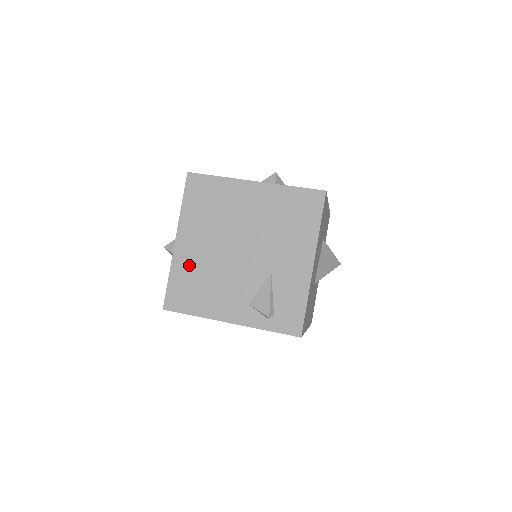
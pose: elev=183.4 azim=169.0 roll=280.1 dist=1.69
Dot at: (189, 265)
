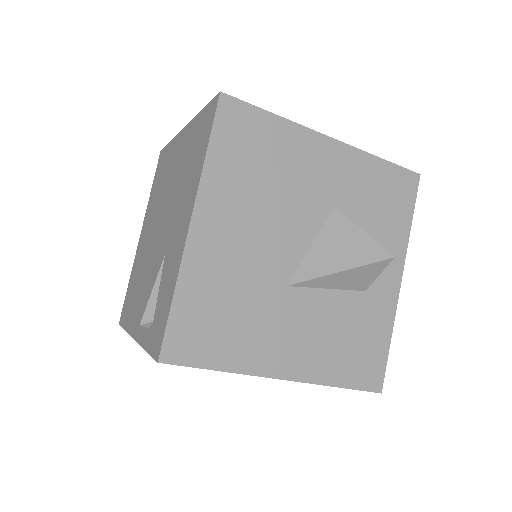
Dot at: (138, 263)
